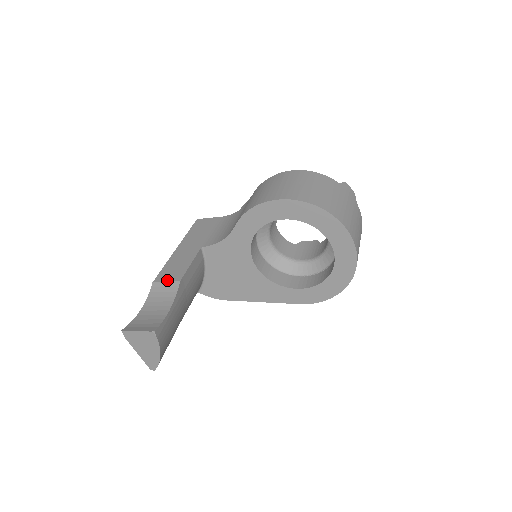
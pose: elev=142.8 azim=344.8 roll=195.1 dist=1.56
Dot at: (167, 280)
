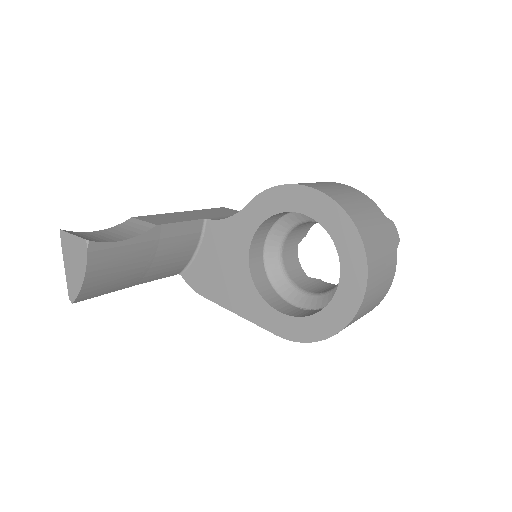
Dot at: (146, 220)
